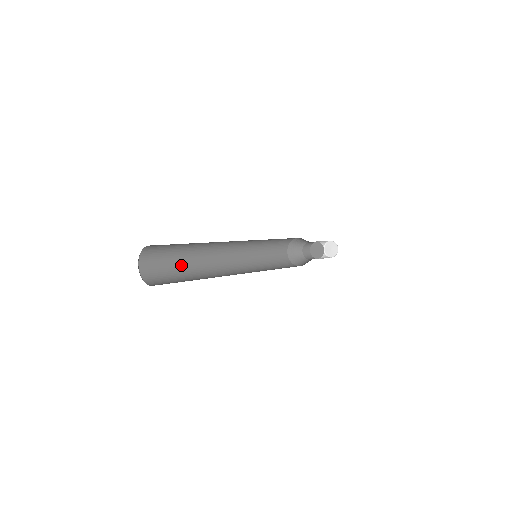
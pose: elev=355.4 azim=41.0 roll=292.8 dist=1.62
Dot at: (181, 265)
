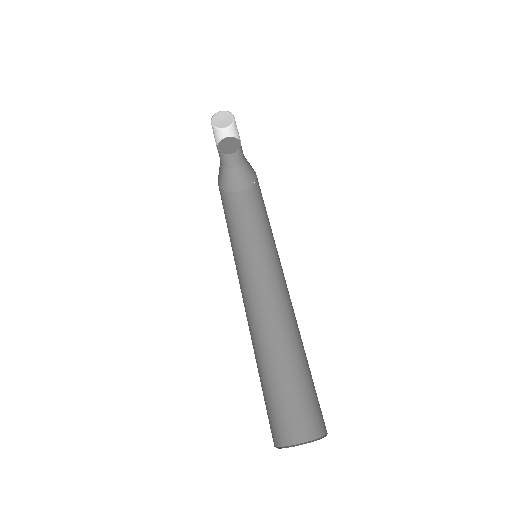
Dot at: (259, 374)
